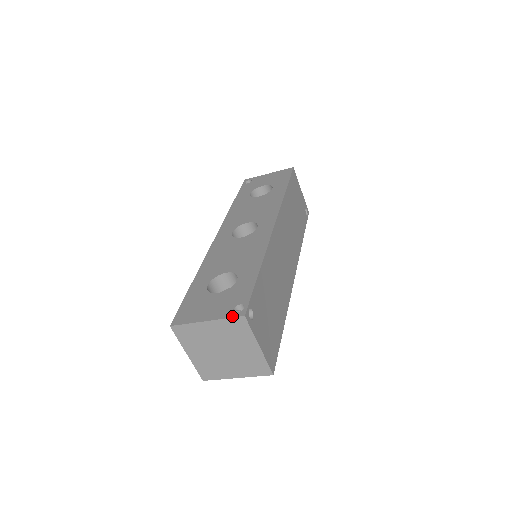
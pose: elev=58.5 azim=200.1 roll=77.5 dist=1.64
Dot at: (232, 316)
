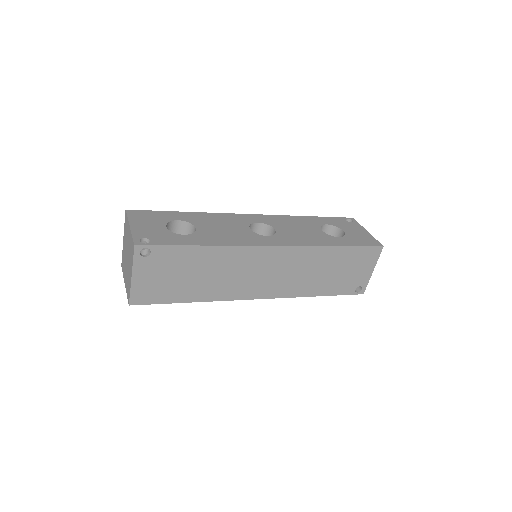
Dot at: (134, 238)
